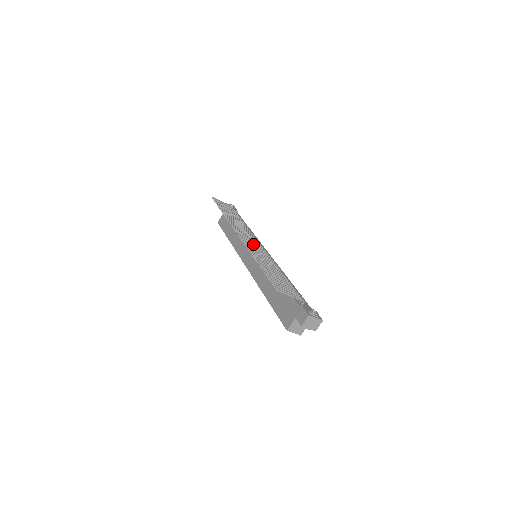
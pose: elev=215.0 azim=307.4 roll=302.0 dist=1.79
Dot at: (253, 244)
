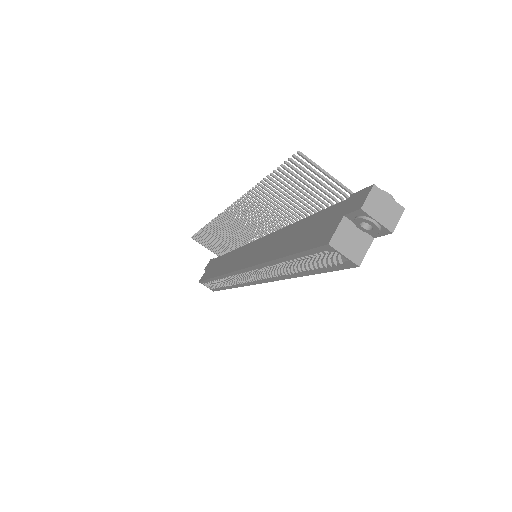
Dot at: (250, 221)
